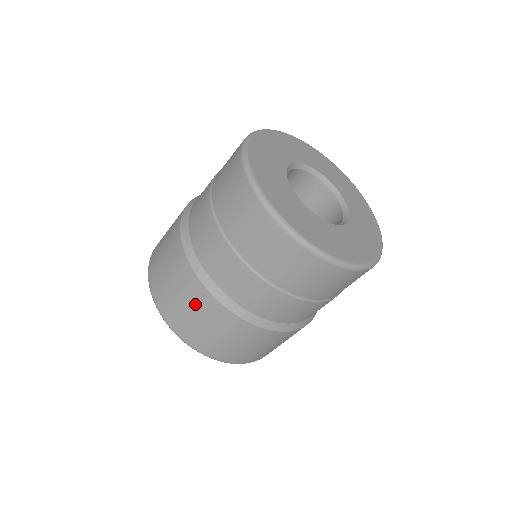
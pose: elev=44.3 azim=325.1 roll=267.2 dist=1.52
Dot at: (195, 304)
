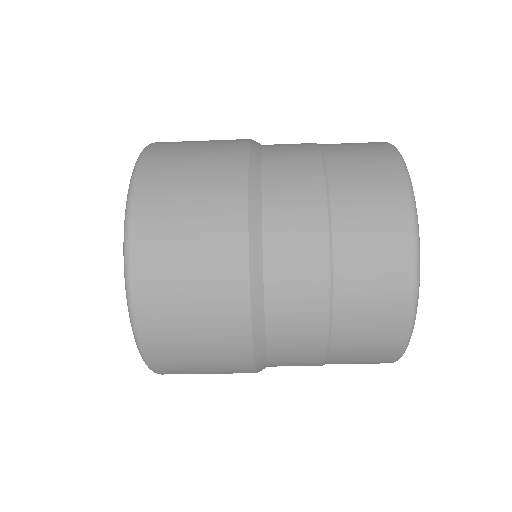
Dot at: (209, 238)
